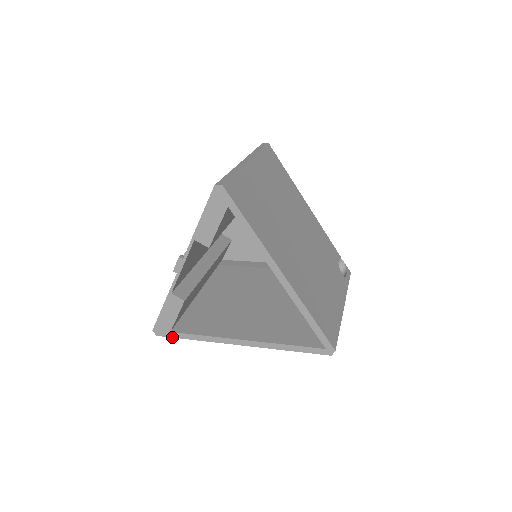
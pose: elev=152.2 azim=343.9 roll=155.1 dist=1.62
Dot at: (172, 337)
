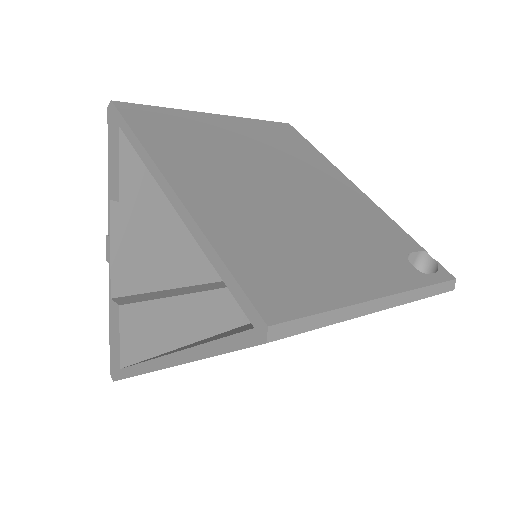
Dot at: (122, 378)
